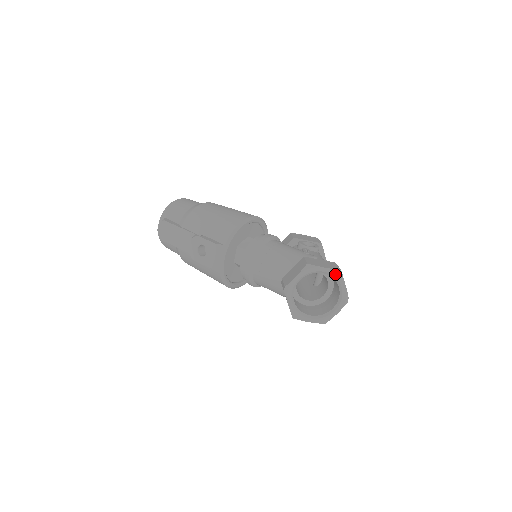
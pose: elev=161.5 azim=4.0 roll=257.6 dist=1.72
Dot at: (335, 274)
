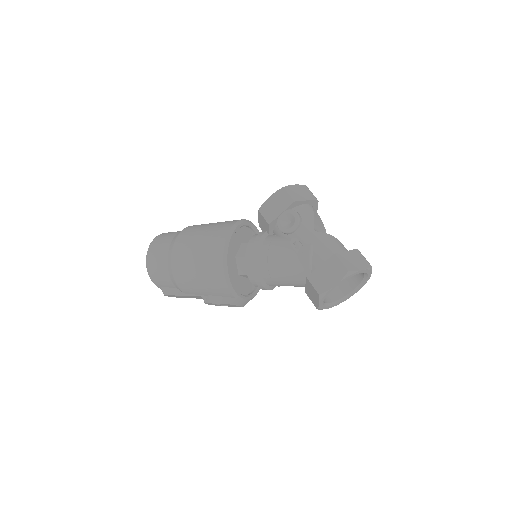
Dot at: (347, 278)
